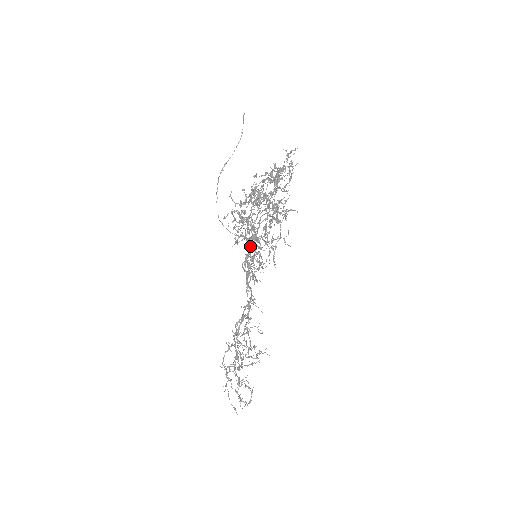
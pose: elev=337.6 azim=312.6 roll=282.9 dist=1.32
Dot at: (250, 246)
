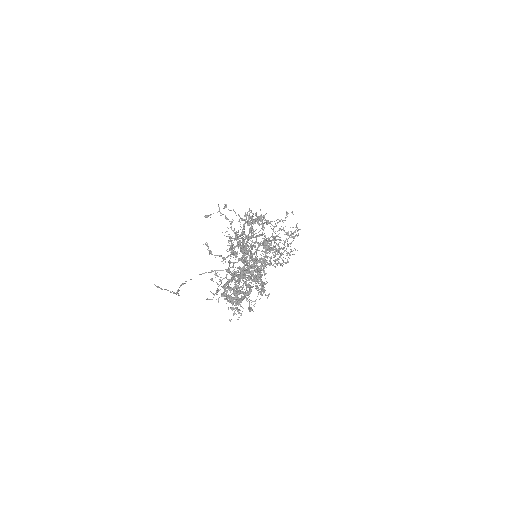
Dot at: occluded
